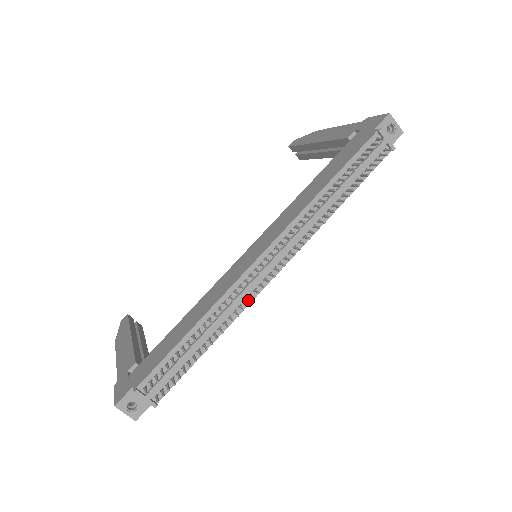
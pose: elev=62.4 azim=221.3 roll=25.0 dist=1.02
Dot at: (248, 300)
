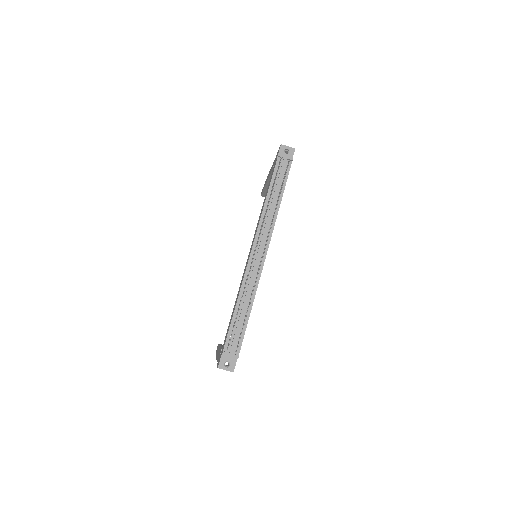
Dot at: (258, 277)
